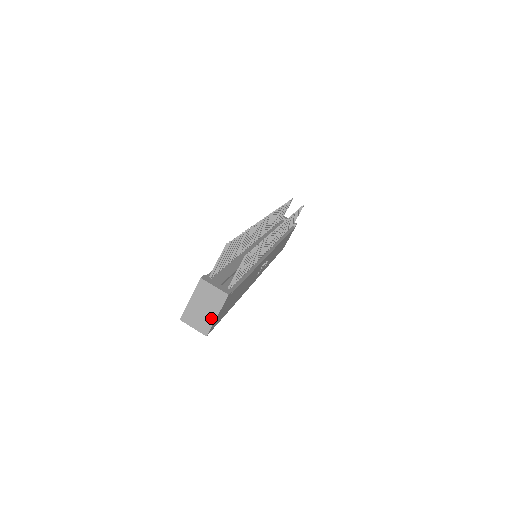
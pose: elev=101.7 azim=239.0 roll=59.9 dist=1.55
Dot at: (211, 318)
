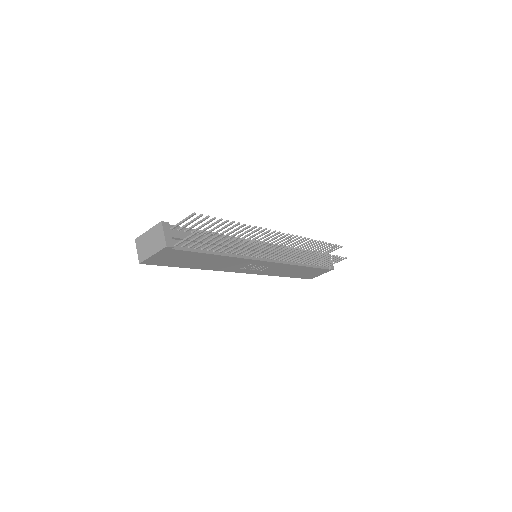
Dot at: (149, 253)
